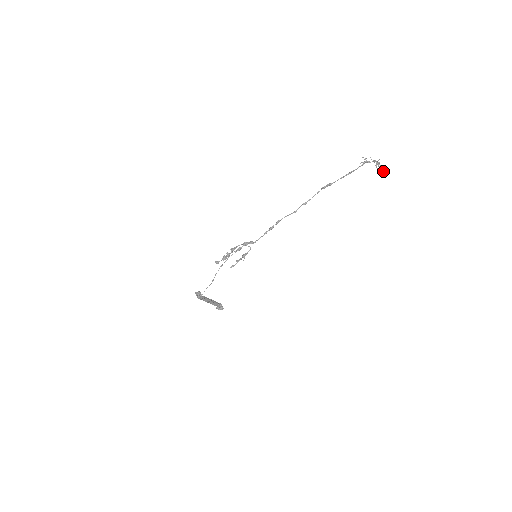
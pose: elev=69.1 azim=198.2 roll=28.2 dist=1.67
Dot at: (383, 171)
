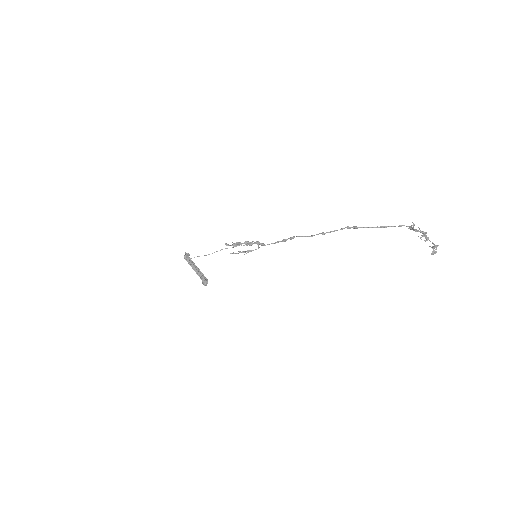
Dot at: (435, 252)
